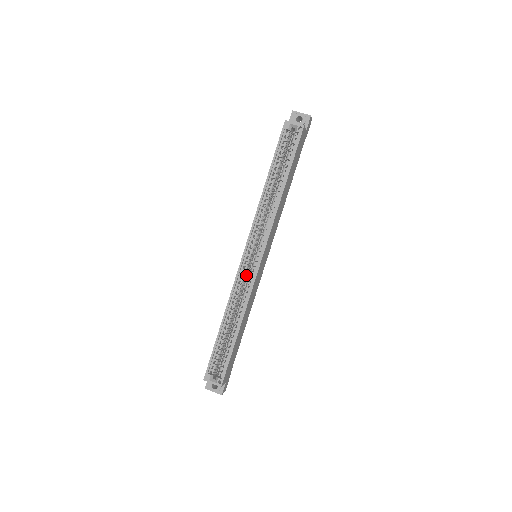
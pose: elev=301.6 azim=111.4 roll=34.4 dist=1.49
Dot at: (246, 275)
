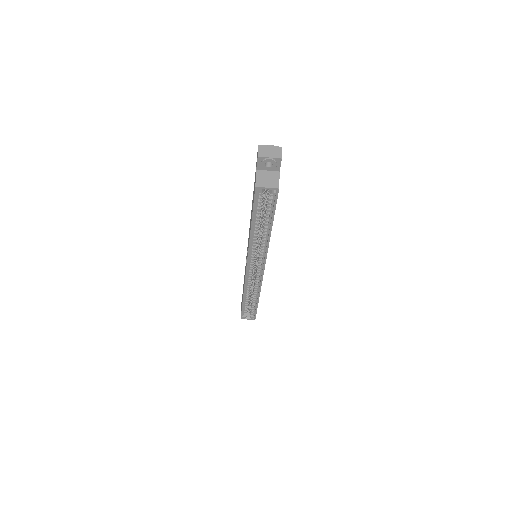
Dot at: occluded
